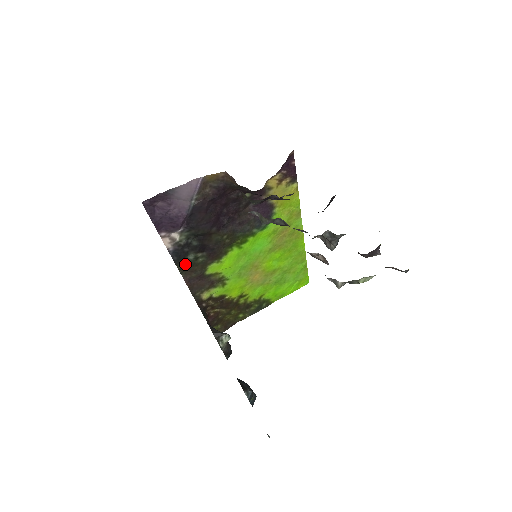
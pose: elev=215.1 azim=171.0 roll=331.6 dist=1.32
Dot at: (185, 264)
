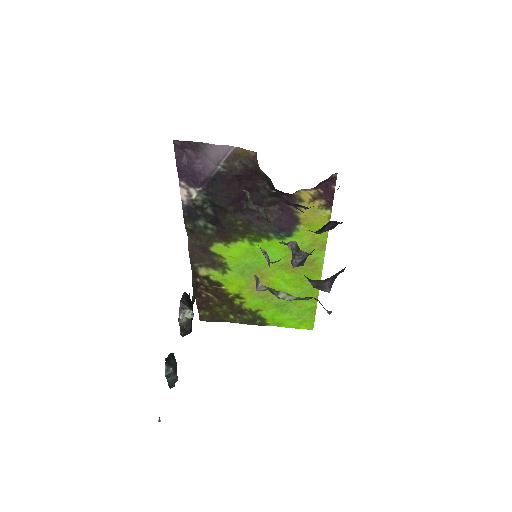
Dot at: (193, 226)
